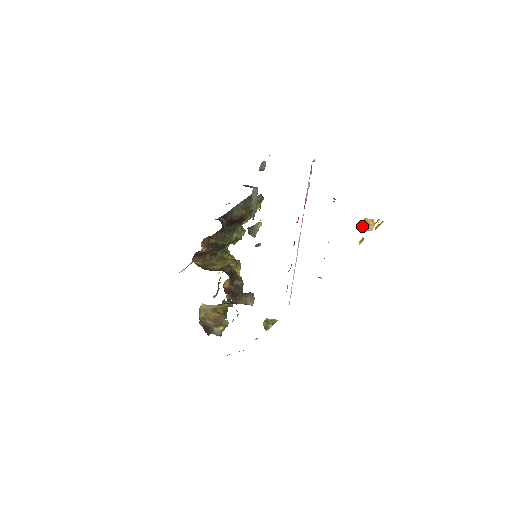
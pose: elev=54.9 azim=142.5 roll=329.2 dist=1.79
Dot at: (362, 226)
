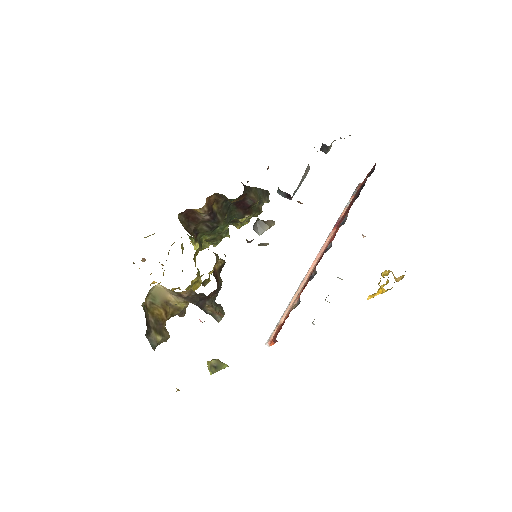
Dot at: (386, 275)
